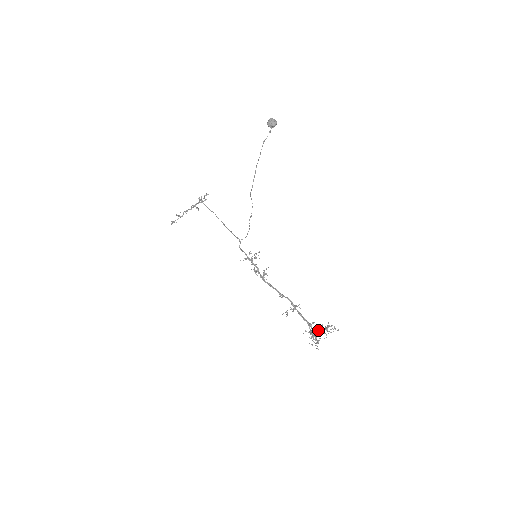
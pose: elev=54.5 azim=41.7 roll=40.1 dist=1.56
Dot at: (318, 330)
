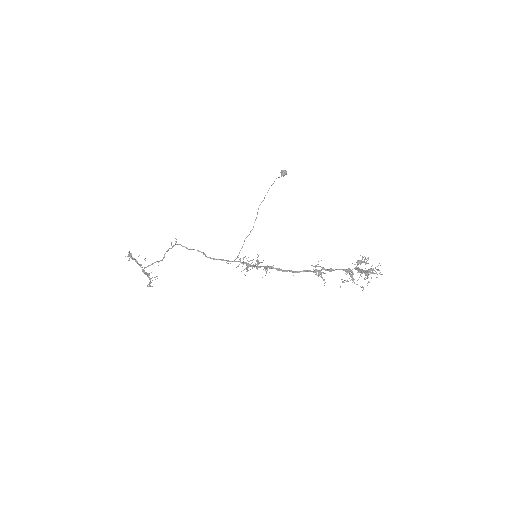
Dot at: (361, 269)
